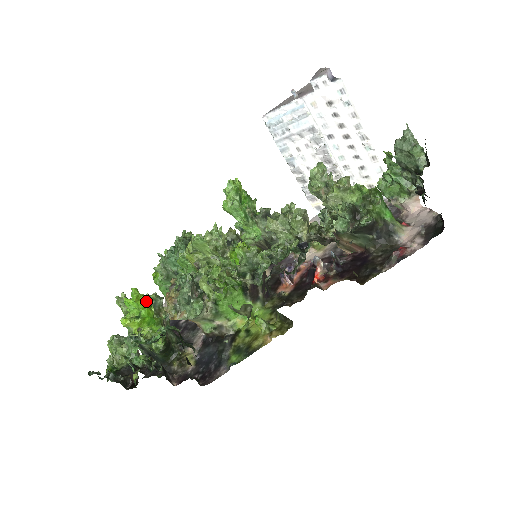
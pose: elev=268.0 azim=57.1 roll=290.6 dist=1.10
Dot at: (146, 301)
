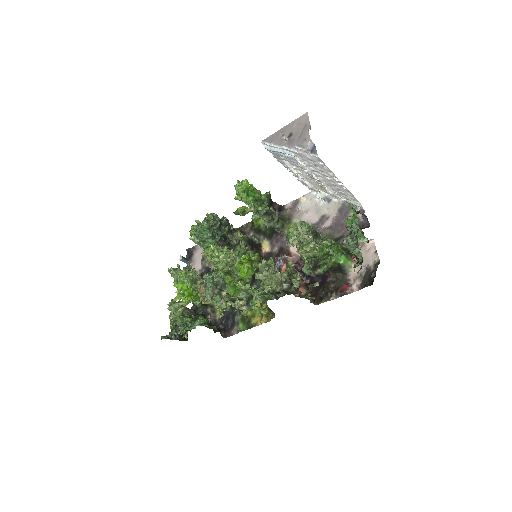
Dot at: (186, 288)
